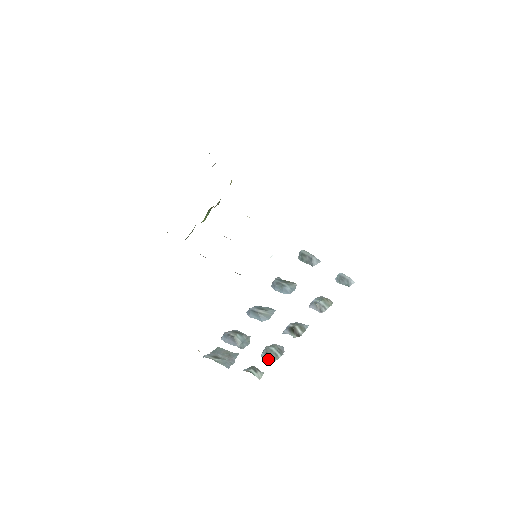
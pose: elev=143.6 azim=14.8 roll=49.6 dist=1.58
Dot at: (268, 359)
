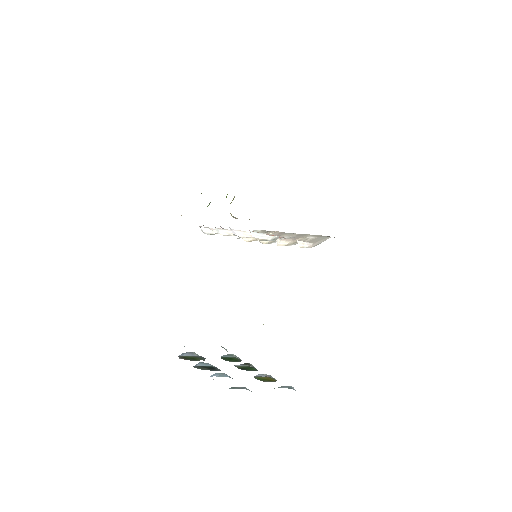
Dot at: (229, 357)
